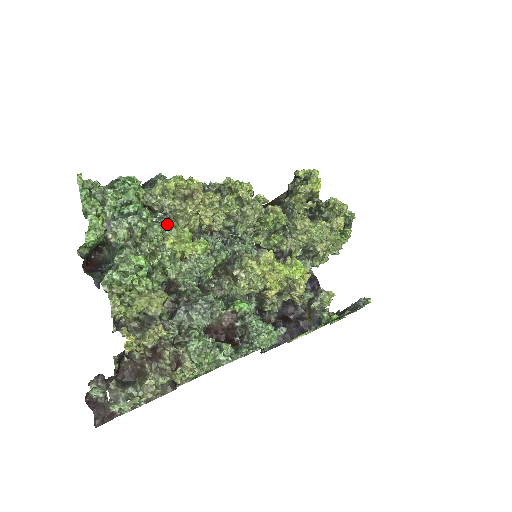
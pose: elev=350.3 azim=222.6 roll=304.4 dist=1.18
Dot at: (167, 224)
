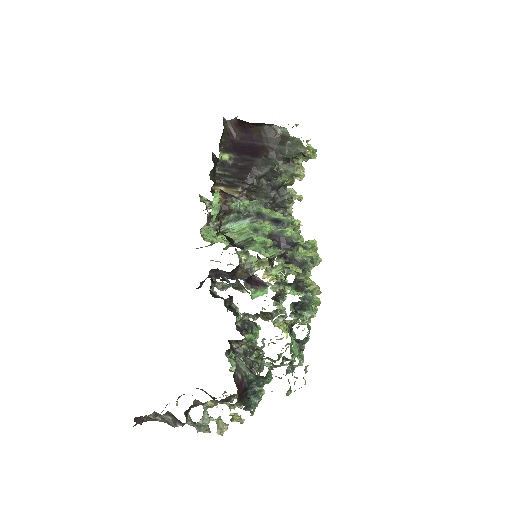
Dot at: occluded
